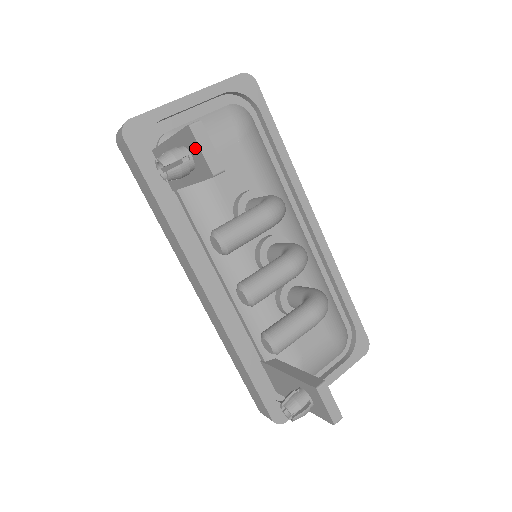
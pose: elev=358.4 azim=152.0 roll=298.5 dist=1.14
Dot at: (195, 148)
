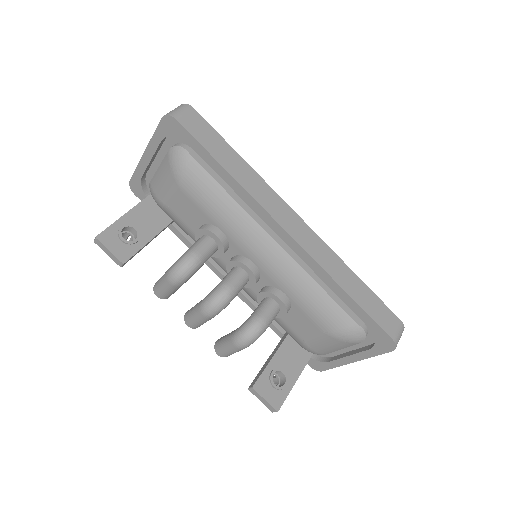
Dot at: occluded
